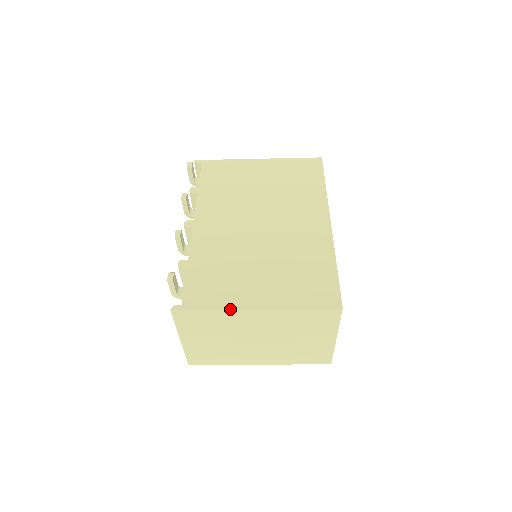
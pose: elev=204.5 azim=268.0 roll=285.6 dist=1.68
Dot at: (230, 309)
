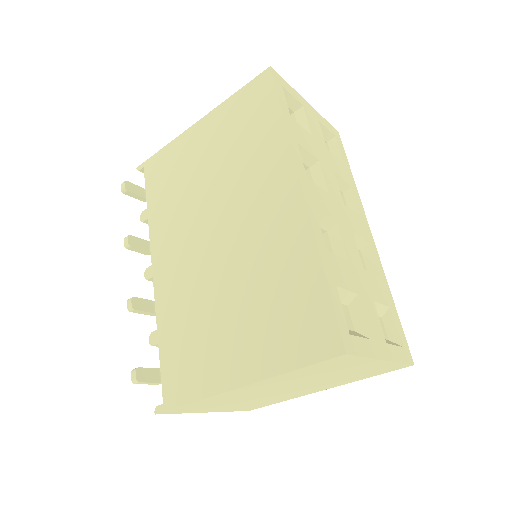
Dot at: (209, 396)
